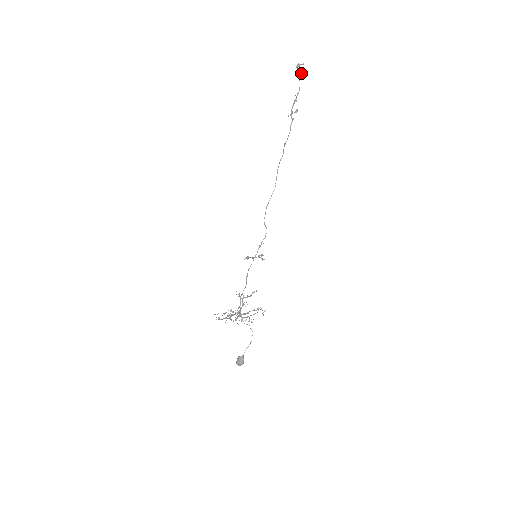
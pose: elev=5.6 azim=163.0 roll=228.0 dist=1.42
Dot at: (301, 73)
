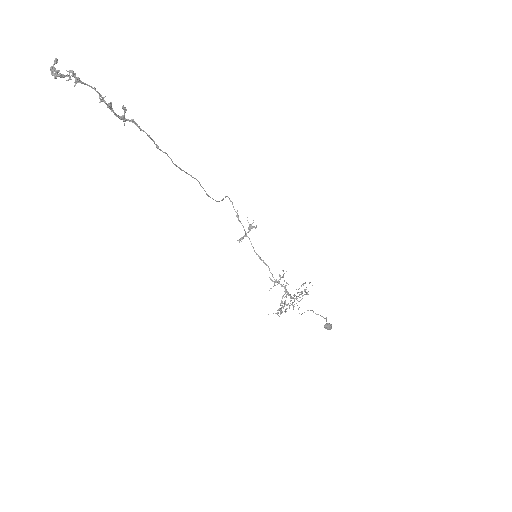
Dot at: (69, 72)
